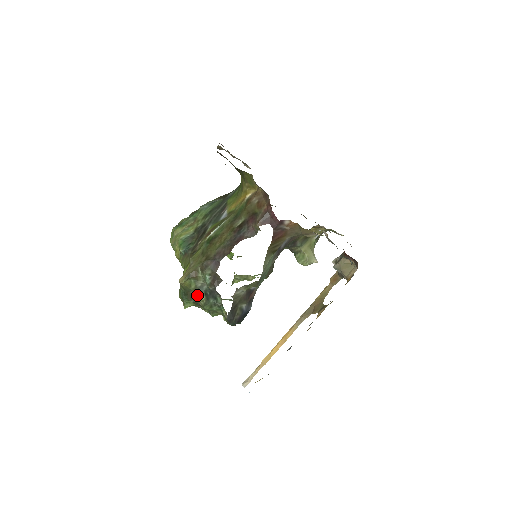
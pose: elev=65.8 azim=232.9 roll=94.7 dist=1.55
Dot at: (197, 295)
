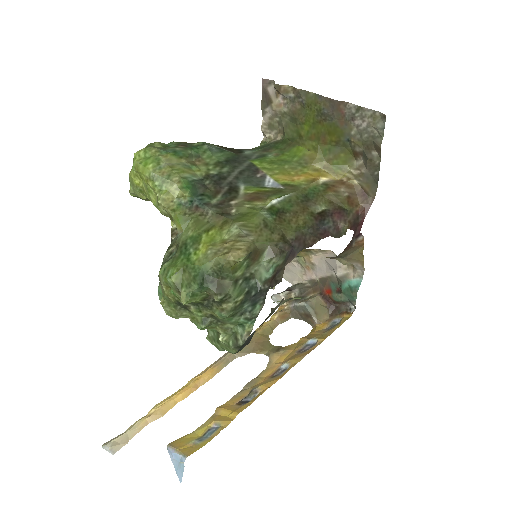
Dot at: (236, 289)
